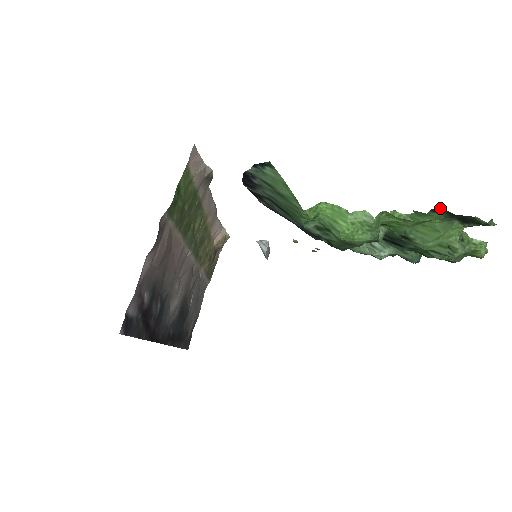
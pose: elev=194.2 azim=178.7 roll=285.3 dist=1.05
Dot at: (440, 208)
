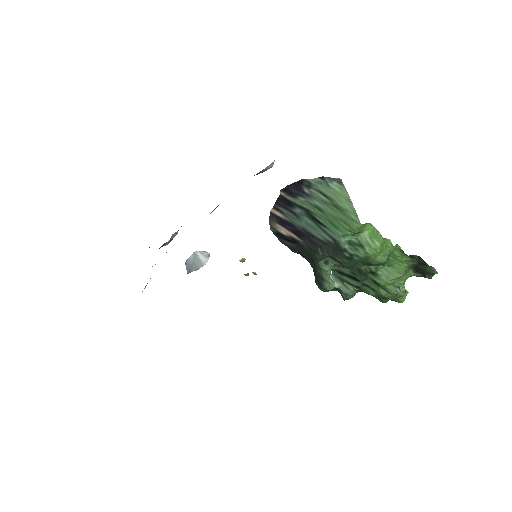
Dot at: (416, 256)
